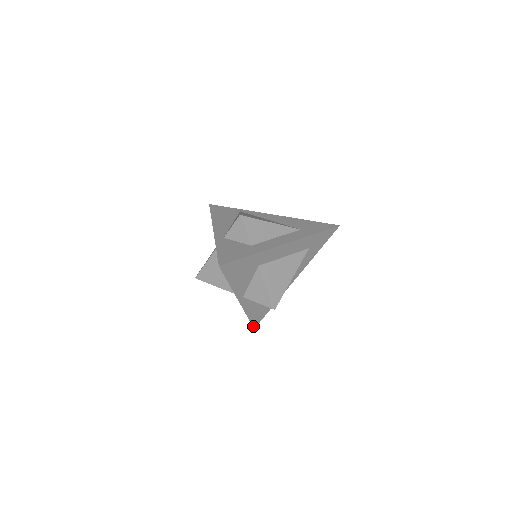
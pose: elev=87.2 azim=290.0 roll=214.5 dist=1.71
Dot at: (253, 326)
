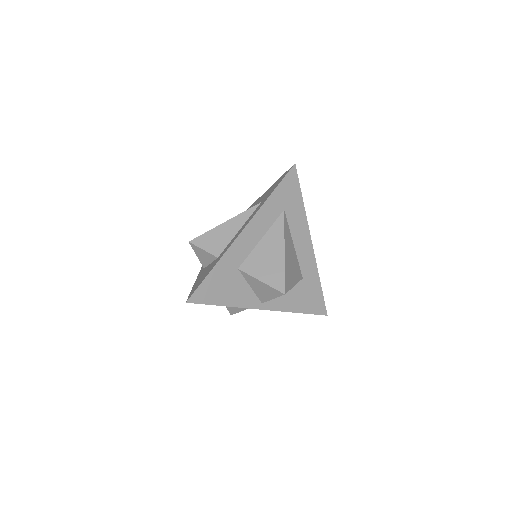
Dot at: (322, 314)
